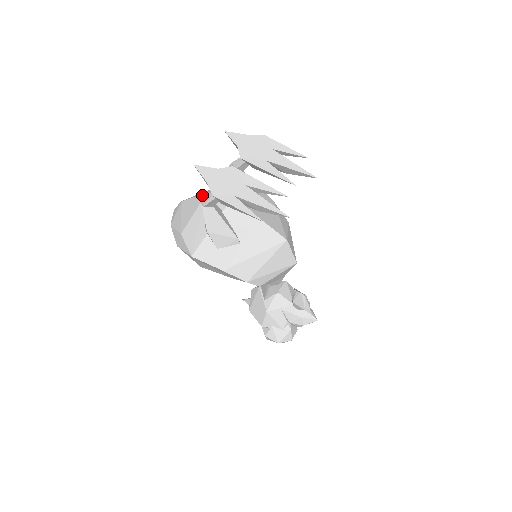
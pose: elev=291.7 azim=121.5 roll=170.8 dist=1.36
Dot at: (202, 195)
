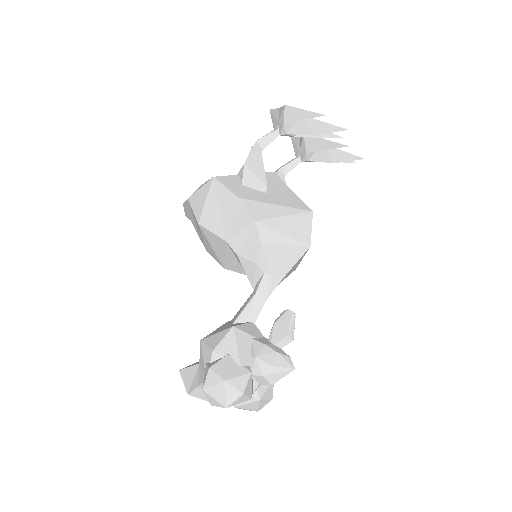
Dot at: occluded
